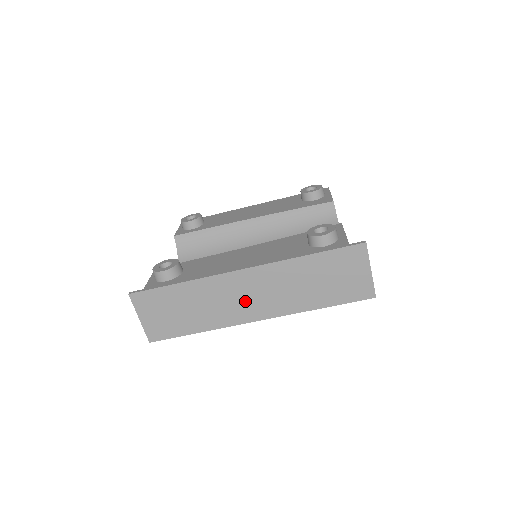
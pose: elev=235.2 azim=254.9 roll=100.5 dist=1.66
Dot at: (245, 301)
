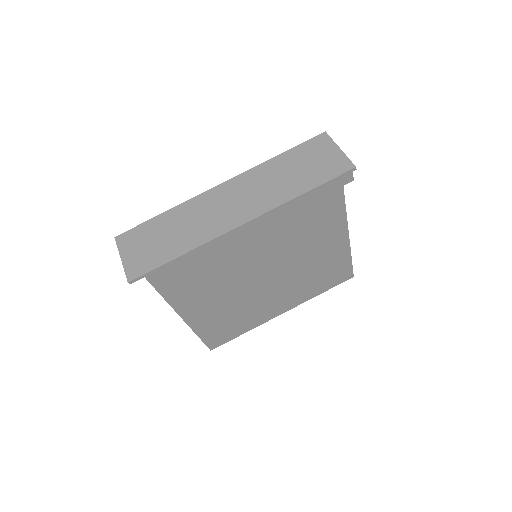
Dot at: (227, 210)
